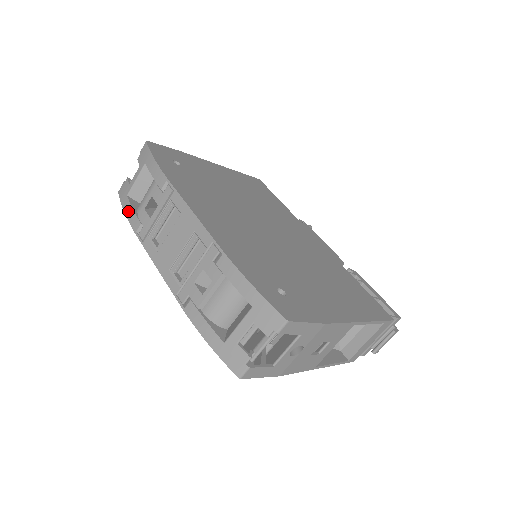
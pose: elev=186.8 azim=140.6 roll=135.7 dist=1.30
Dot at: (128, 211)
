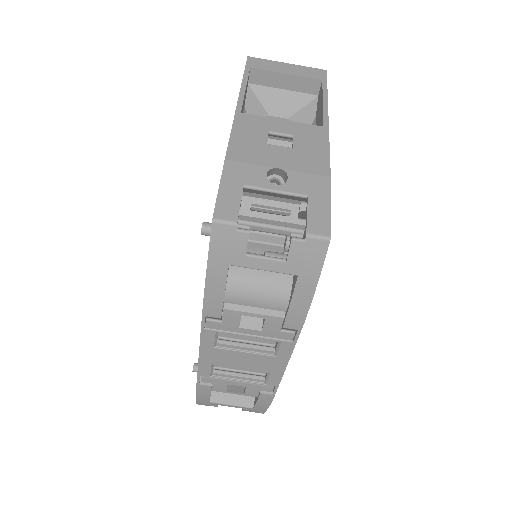
Dot at: (214, 288)
